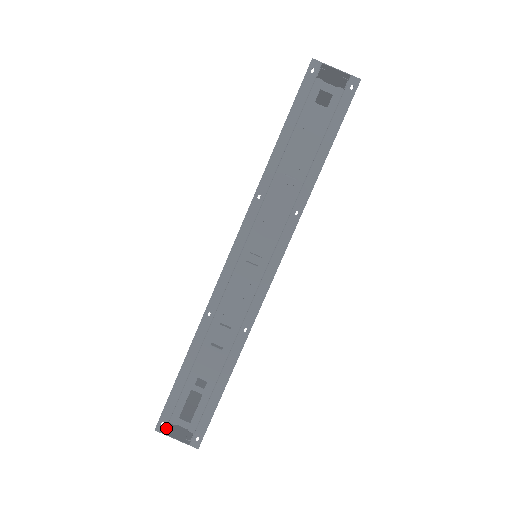
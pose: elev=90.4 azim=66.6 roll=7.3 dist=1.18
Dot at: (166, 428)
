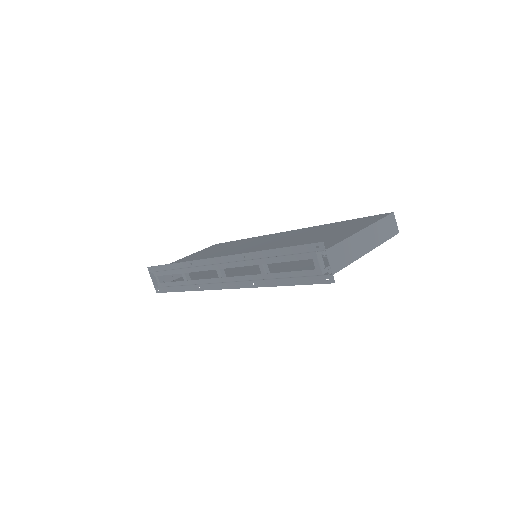
Dot at: (151, 272)
